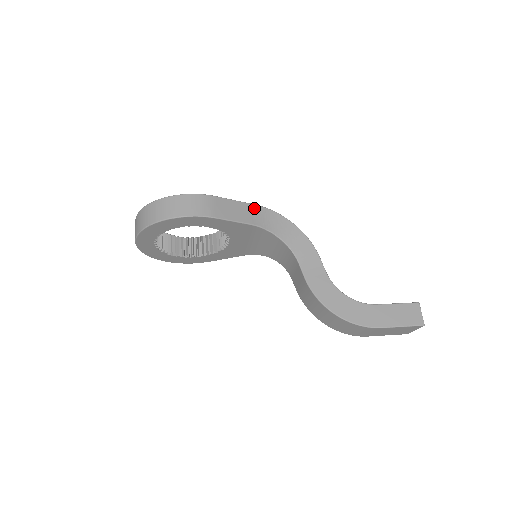
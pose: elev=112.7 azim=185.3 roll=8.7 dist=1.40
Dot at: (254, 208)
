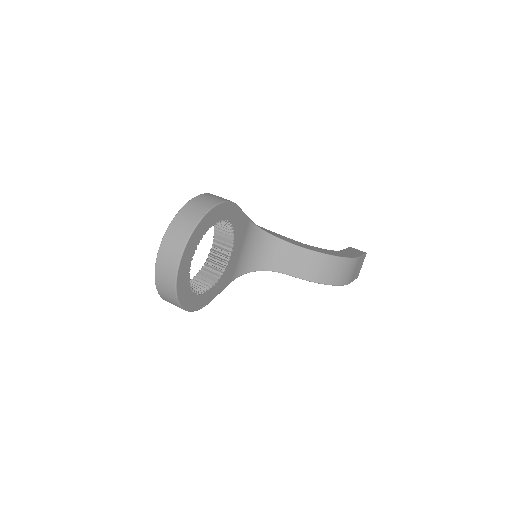
Dot at: occluded
